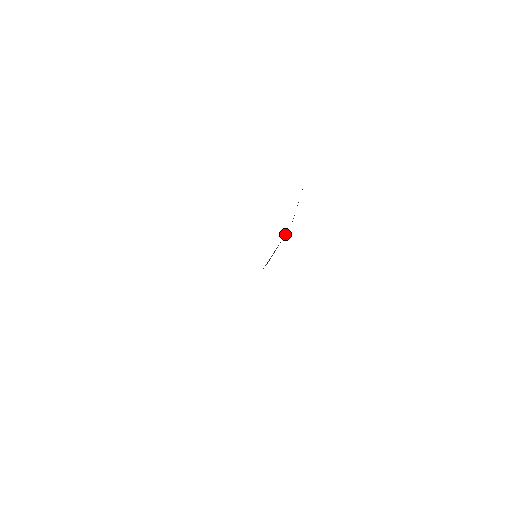
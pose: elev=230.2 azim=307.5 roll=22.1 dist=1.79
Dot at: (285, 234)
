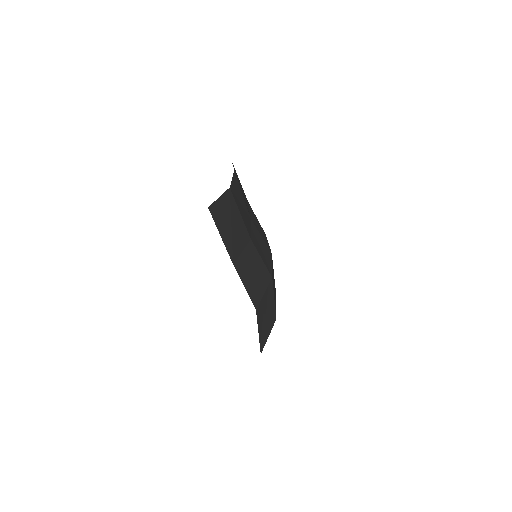
Dot at: occluded
